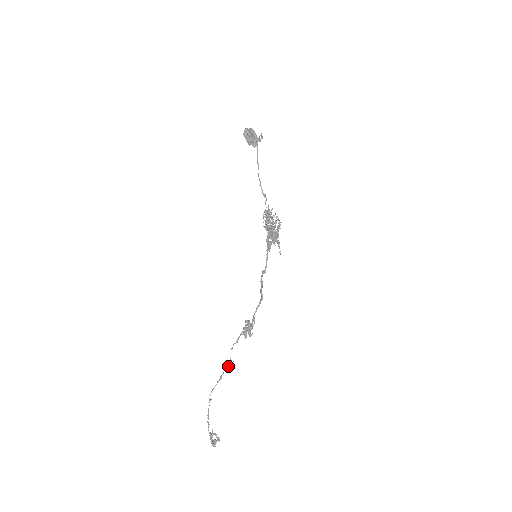
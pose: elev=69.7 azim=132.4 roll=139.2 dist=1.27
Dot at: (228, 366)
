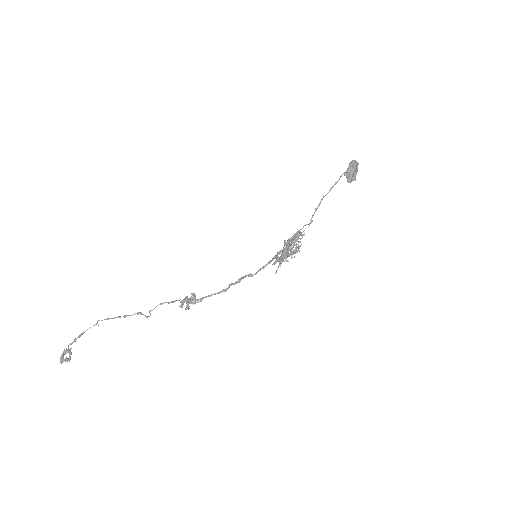
Dot at: (142, 314)
